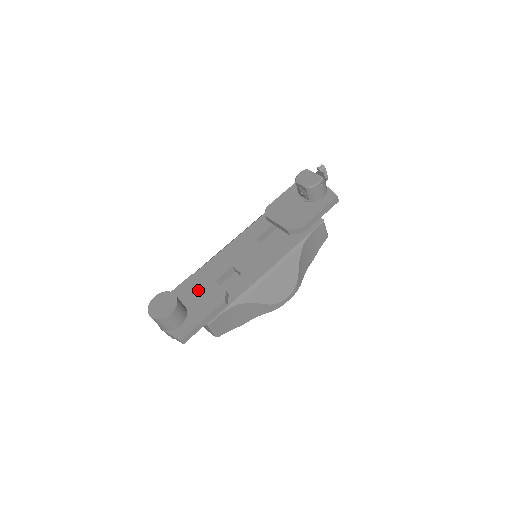
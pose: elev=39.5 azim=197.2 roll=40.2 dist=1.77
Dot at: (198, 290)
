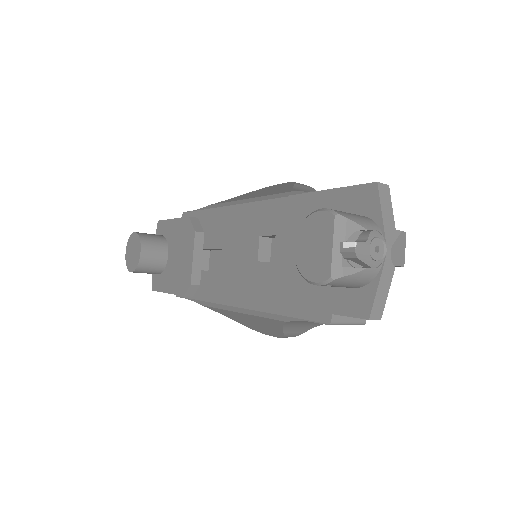
Dot at: (181, 249)
